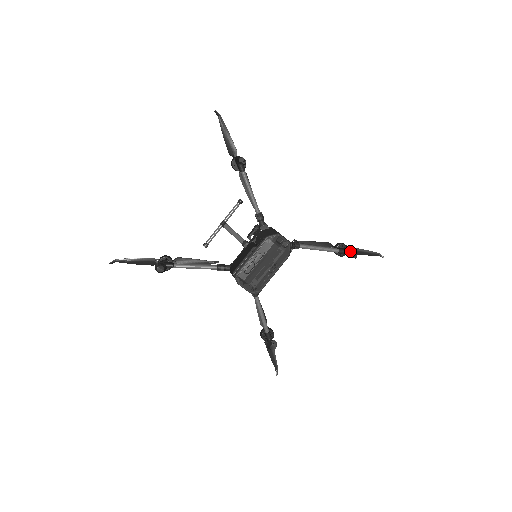
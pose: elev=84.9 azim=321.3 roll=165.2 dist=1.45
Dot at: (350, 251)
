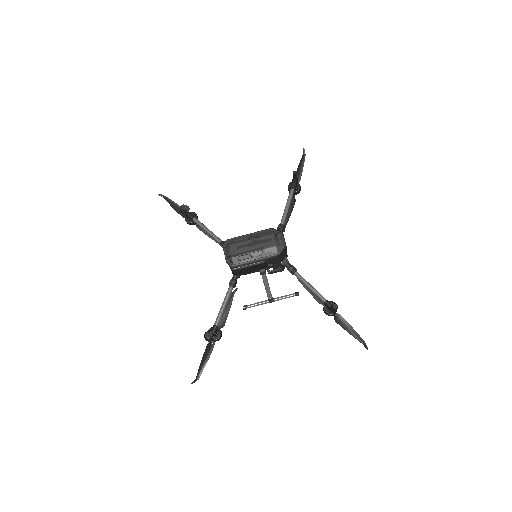
Dot at: occluded
